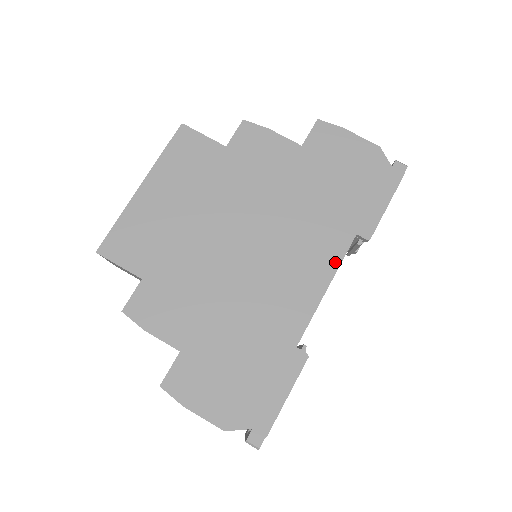
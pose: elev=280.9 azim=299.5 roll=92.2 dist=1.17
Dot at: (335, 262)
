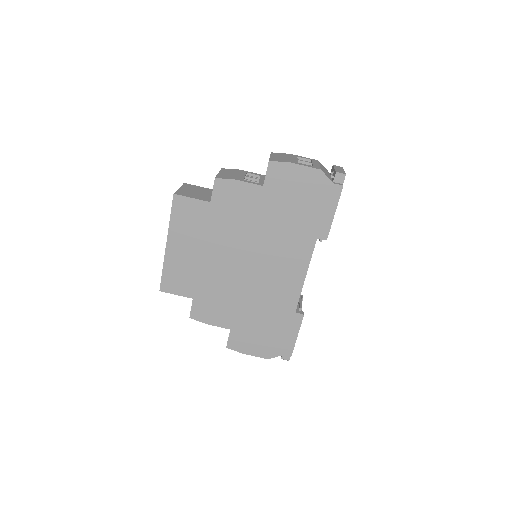
Dot at: (307, 260)
